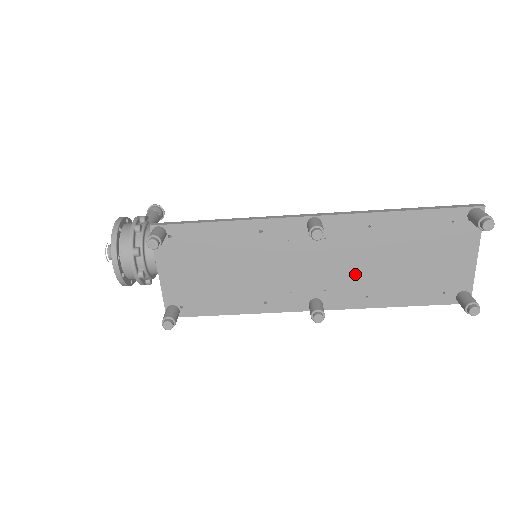
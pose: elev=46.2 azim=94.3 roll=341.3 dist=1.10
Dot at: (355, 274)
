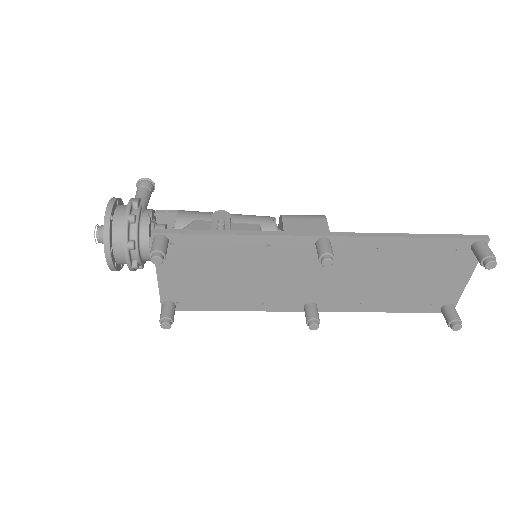
Dot at: (353, 285)
